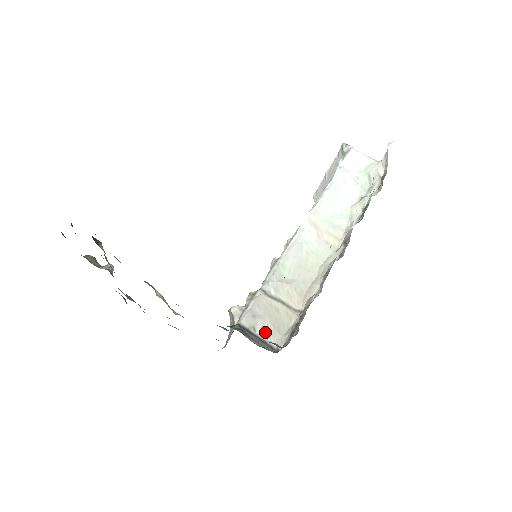
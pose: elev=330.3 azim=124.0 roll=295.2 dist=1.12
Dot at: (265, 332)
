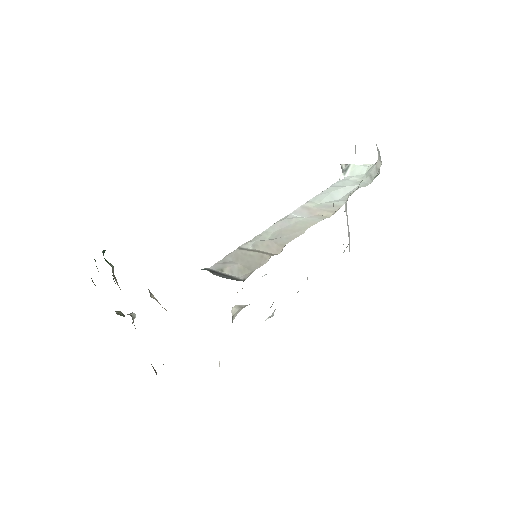
Dot at: (233, 271)
